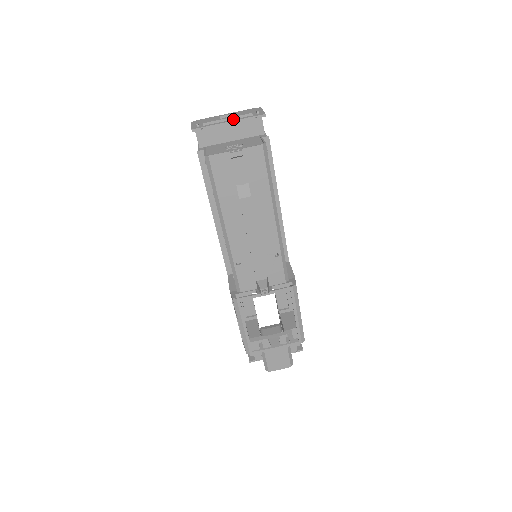
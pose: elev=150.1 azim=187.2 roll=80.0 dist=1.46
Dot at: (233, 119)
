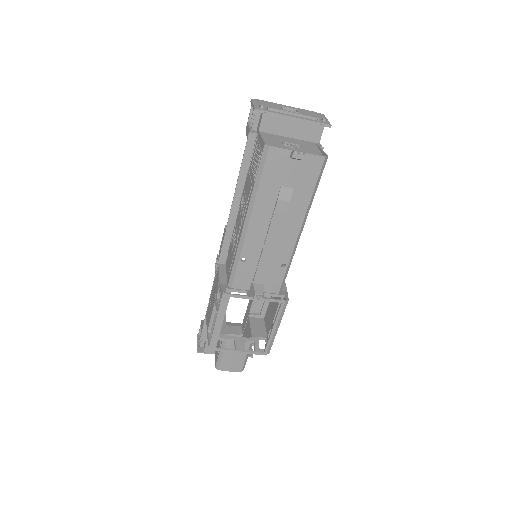
Dot at: (298, 116)
